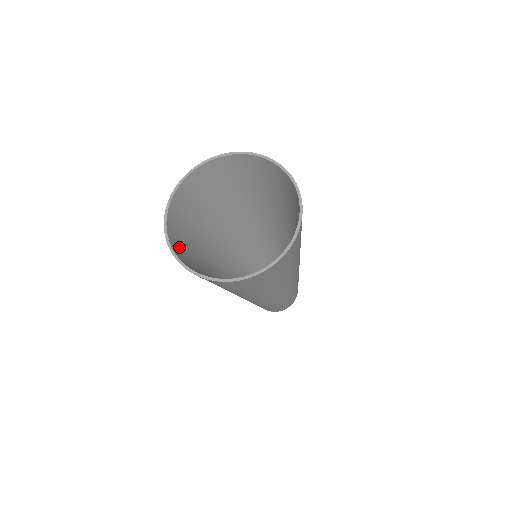
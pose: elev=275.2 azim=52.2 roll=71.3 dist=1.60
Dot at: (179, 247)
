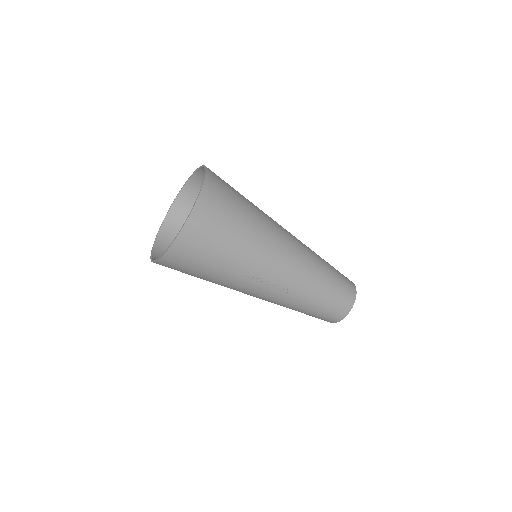
Dot at: (180, 260)
